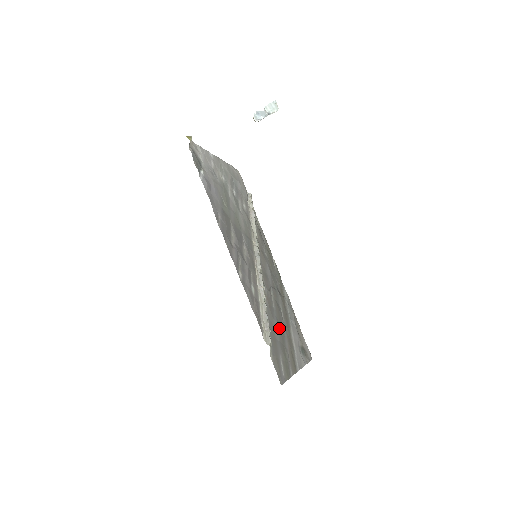
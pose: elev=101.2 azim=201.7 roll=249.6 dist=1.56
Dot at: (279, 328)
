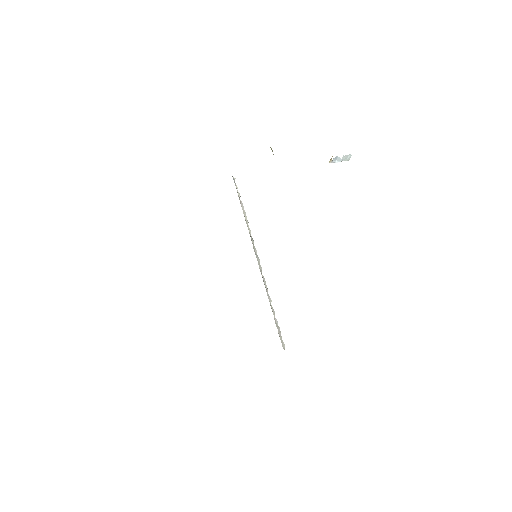
Dot at: occluded
